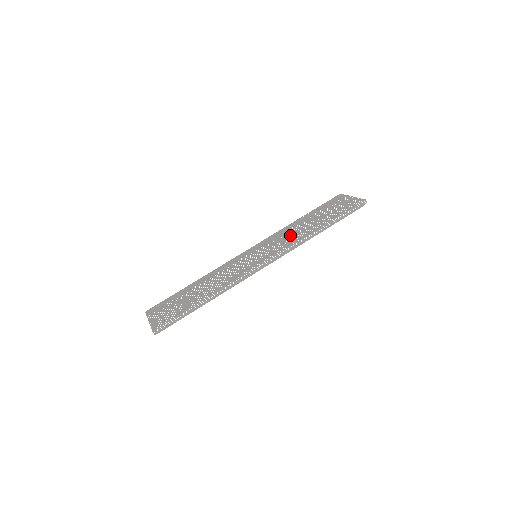
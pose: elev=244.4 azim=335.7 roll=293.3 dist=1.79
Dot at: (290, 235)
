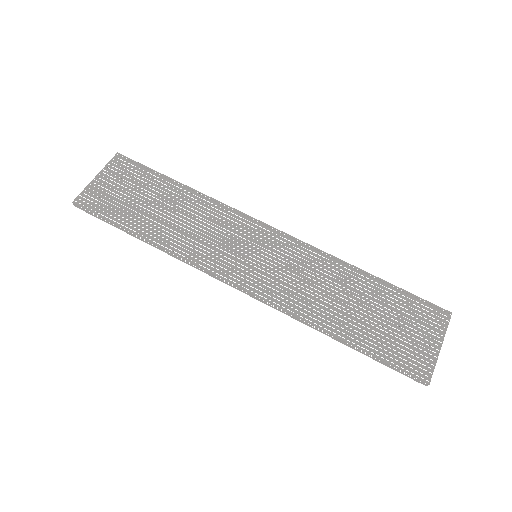
Dot at: (314, 287)
